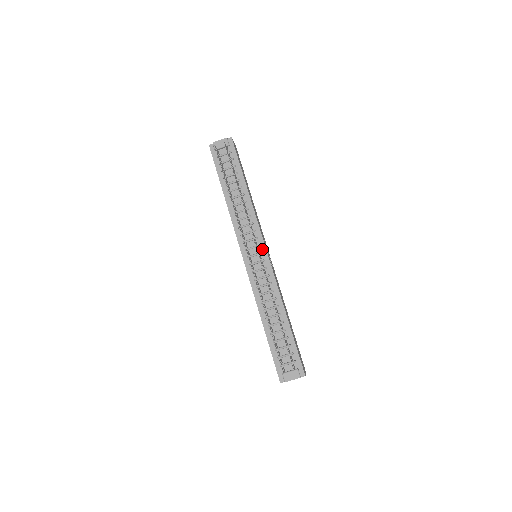
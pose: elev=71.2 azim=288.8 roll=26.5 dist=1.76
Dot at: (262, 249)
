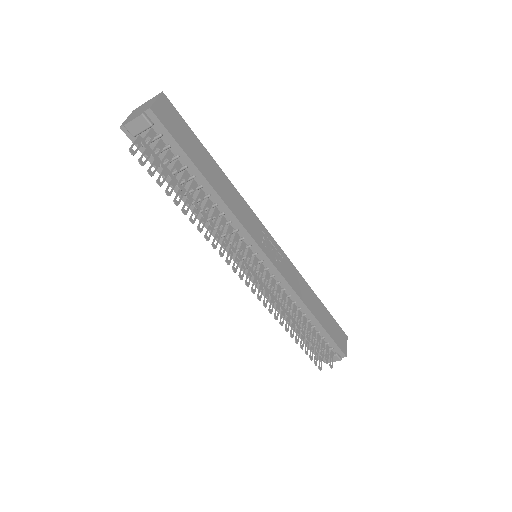
Dot at: (261, 257)
